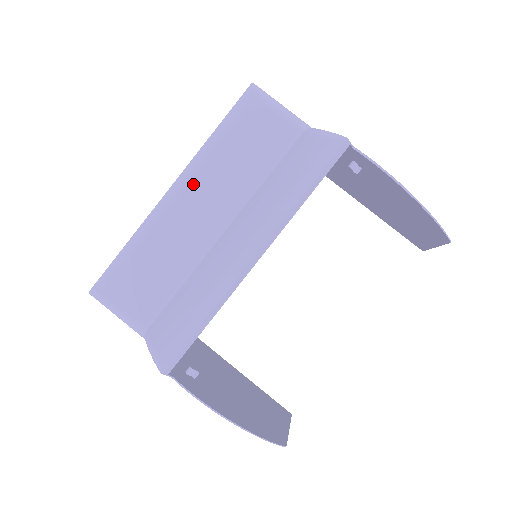
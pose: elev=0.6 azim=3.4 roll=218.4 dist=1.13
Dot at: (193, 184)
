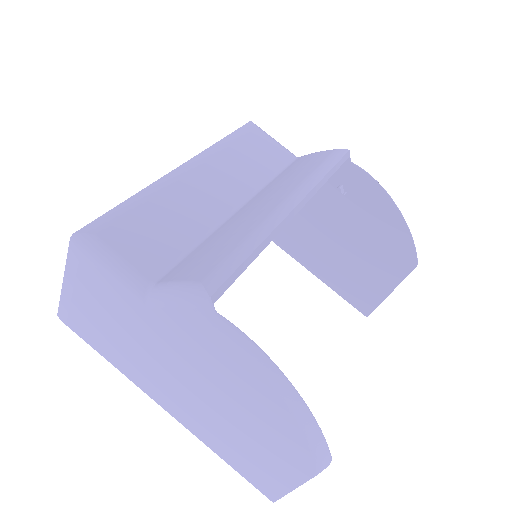
Dot at: (207, 165)
